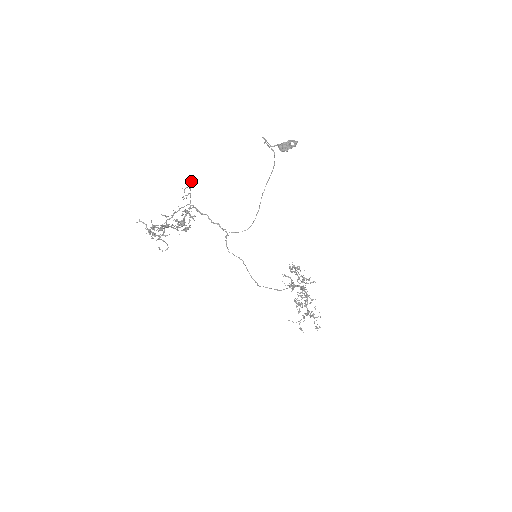
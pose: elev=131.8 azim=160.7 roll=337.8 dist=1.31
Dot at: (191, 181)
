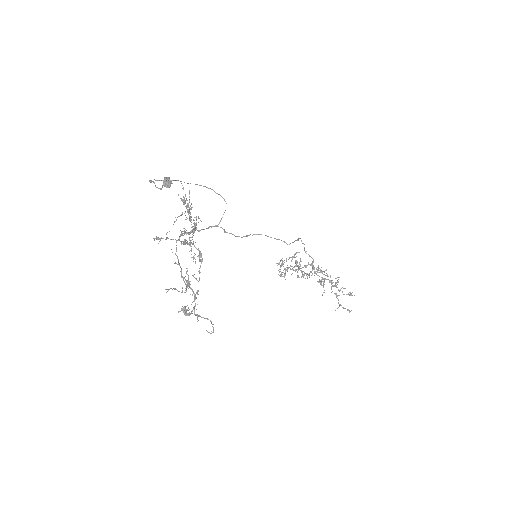
Dot at: (154, 238)
